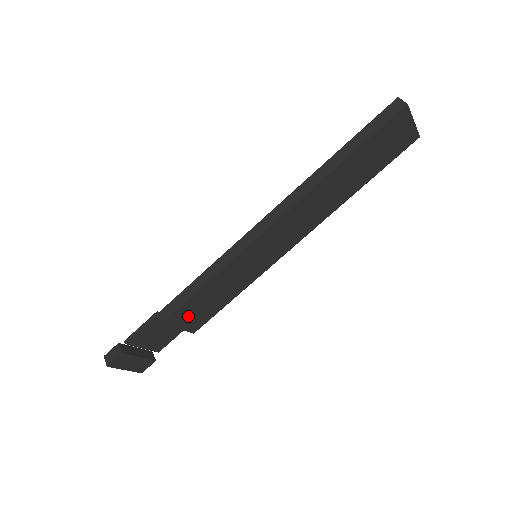
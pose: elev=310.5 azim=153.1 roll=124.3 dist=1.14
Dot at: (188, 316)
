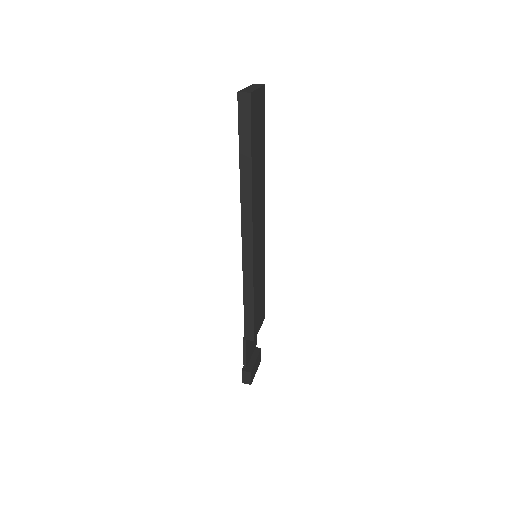
Dot at: (258, 320)
